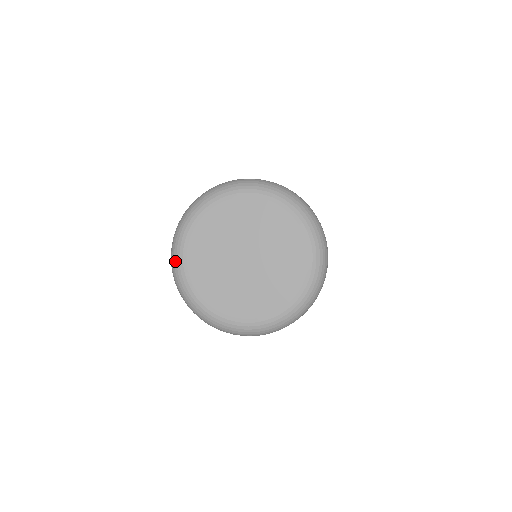
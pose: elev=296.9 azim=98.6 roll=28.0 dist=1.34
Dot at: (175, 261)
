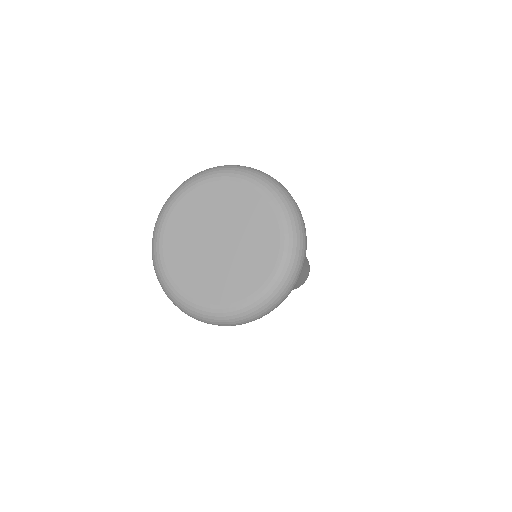
Dot at: (153, 244)
